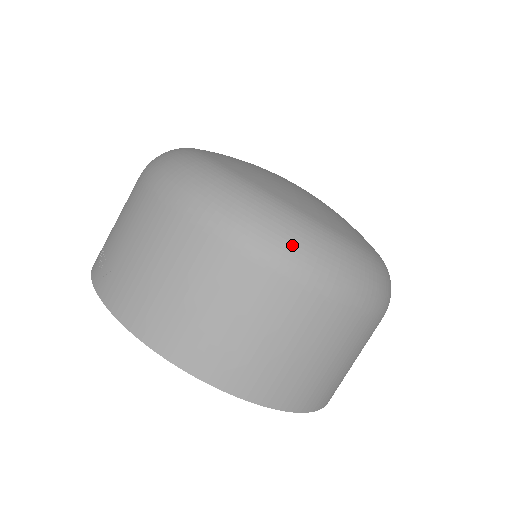
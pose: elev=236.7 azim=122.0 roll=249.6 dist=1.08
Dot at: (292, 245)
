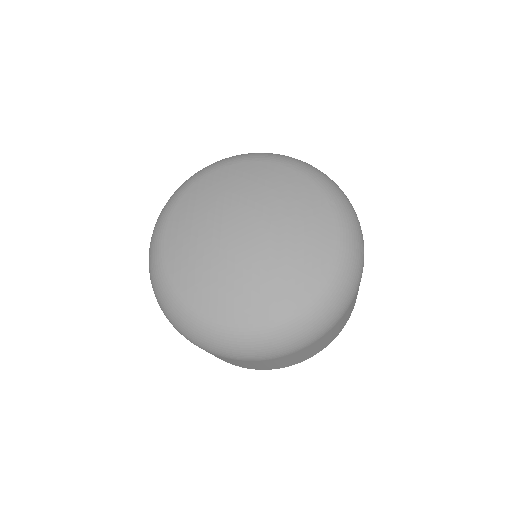
Dot at: (227, 351)
